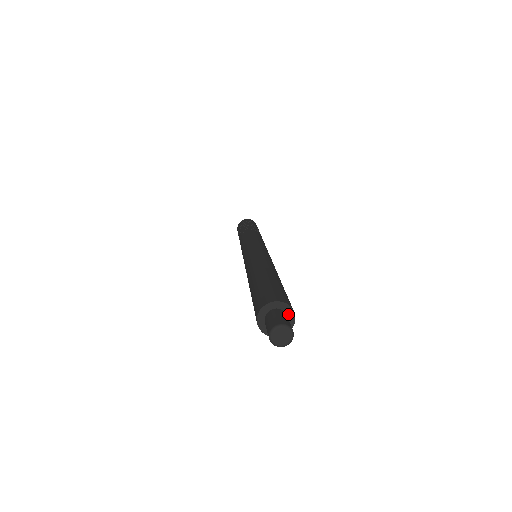
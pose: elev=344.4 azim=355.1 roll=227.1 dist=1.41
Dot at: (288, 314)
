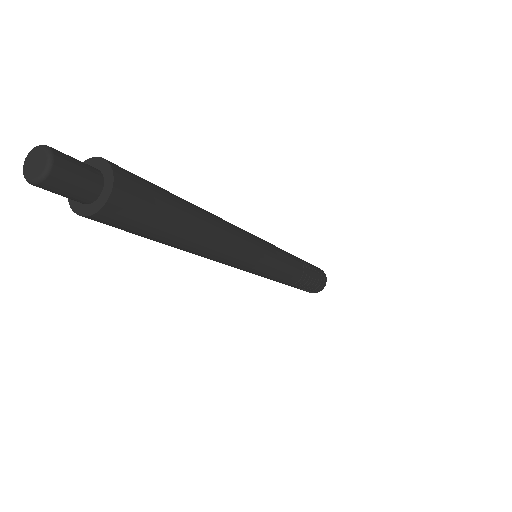
Dot at: (104, 173)
